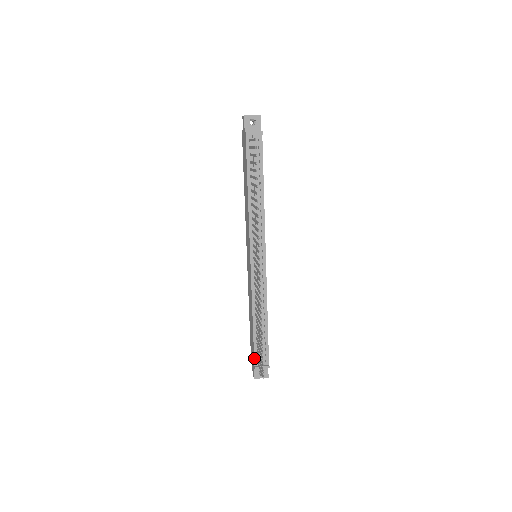
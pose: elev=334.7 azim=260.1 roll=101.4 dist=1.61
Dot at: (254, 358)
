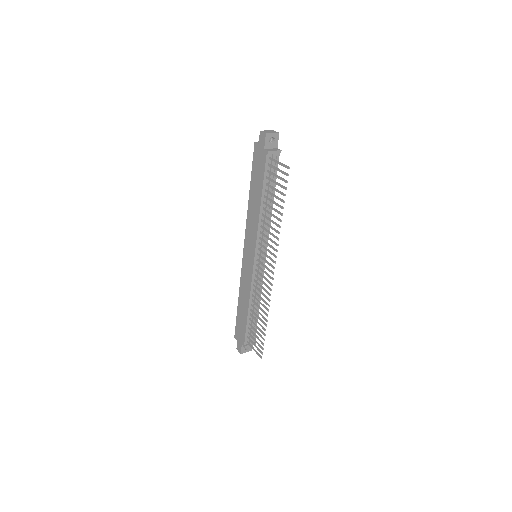
Dot at: (245, 339)
